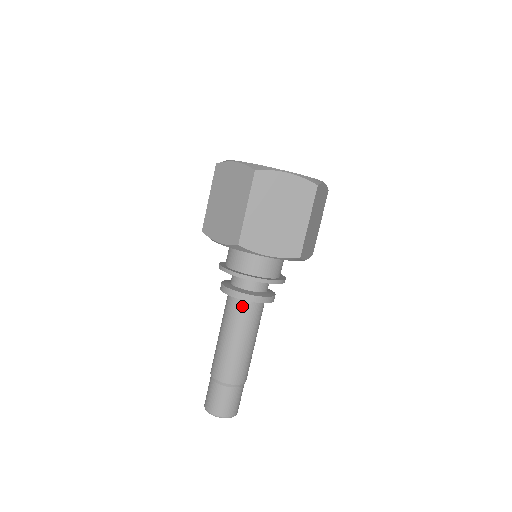
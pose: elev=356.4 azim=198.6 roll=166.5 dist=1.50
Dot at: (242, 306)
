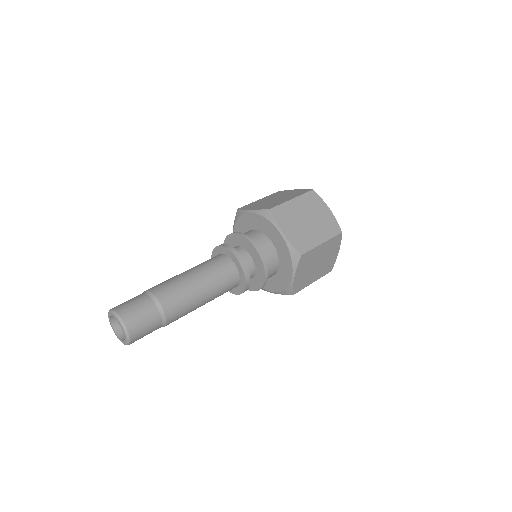
Dot at: (233, 279)
